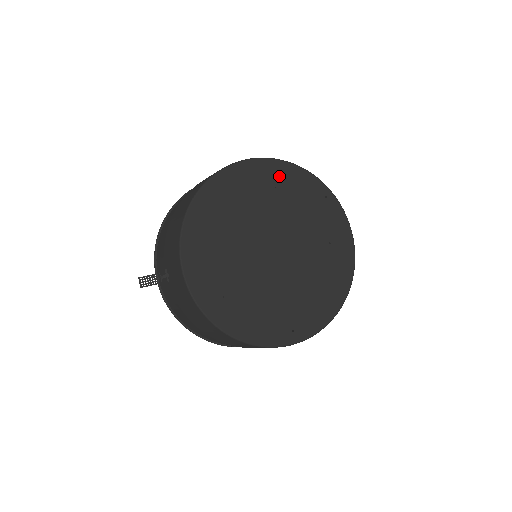
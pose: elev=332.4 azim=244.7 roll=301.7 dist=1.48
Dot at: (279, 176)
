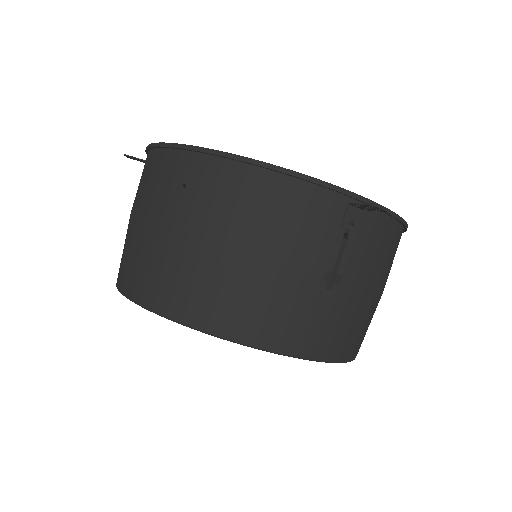
Dot at: occluded
